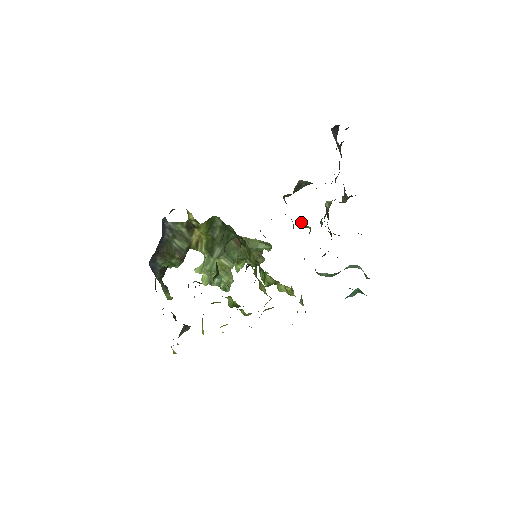
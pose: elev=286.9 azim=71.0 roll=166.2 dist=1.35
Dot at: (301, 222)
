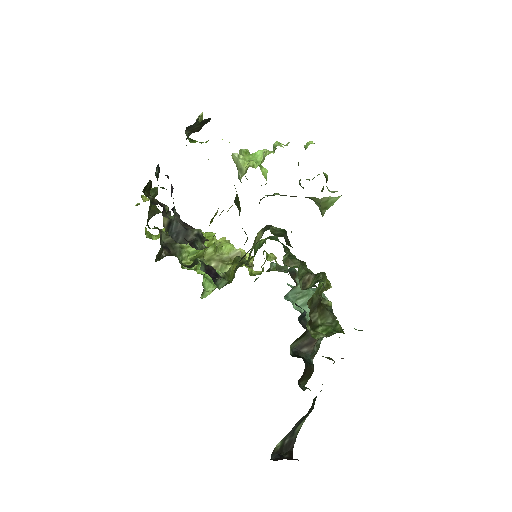
Dot at: occluded
